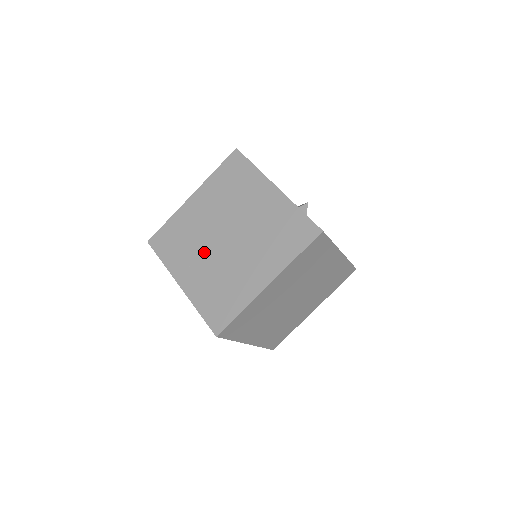
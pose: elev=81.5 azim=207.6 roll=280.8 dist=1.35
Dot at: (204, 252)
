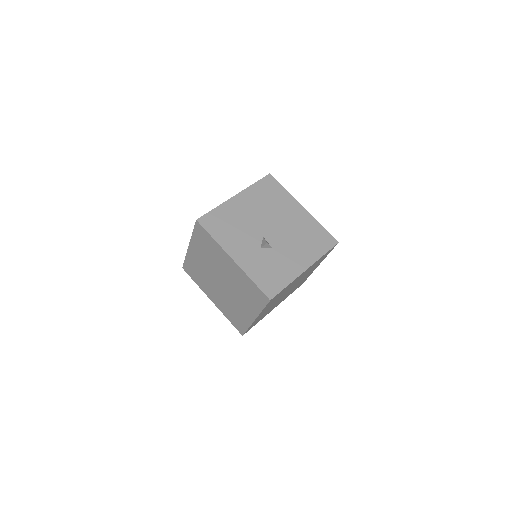
Dot at: (214, 287)
